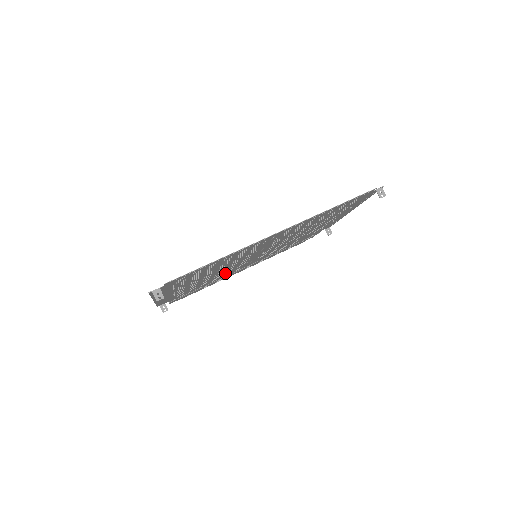
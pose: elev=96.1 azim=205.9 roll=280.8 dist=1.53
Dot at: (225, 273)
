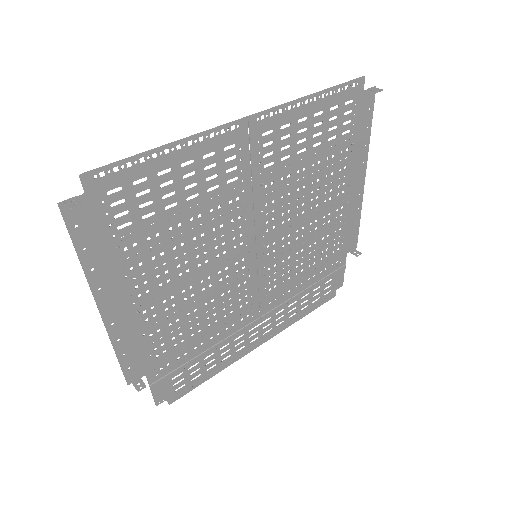
Dot at: (223, 307)
